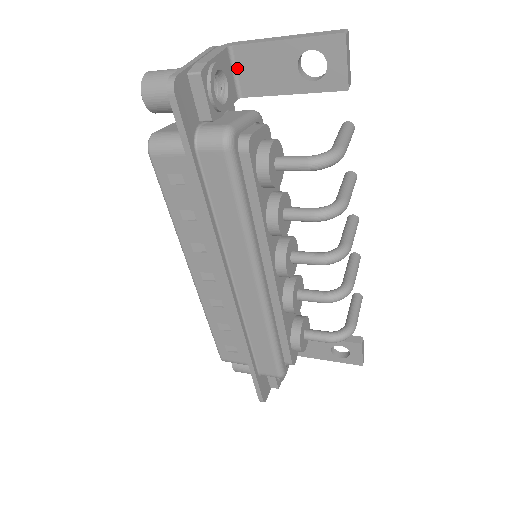
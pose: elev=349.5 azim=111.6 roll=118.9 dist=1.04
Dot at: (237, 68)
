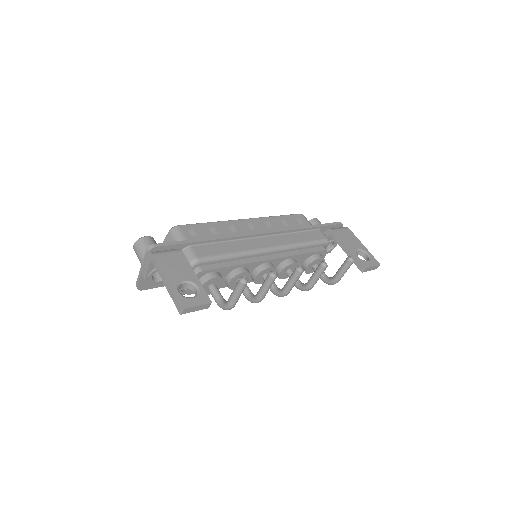
Dot at: occluded
